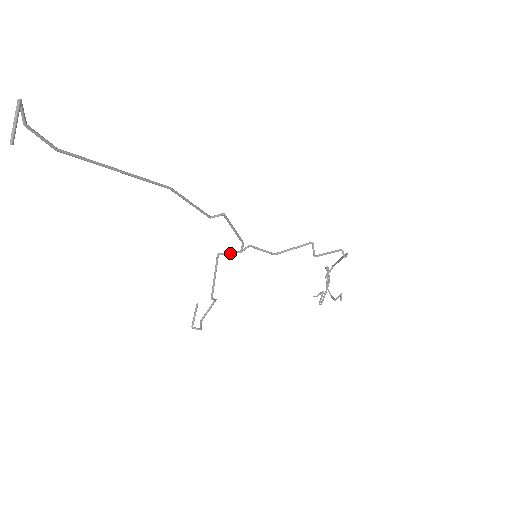
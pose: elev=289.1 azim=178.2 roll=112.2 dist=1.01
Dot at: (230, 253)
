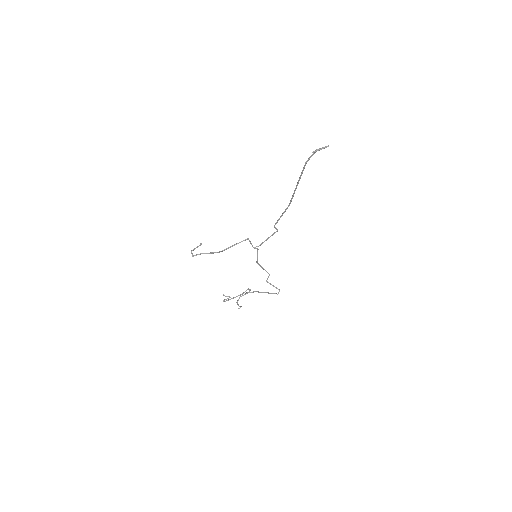
Dot at: (251, 243)
